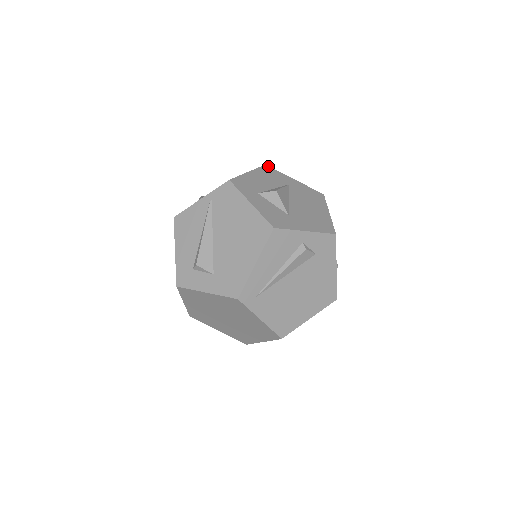
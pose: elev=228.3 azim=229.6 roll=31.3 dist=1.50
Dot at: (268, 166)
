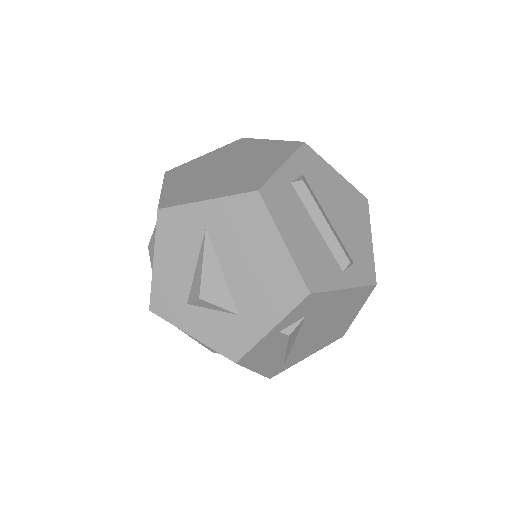
Dot at: (162, 210)
